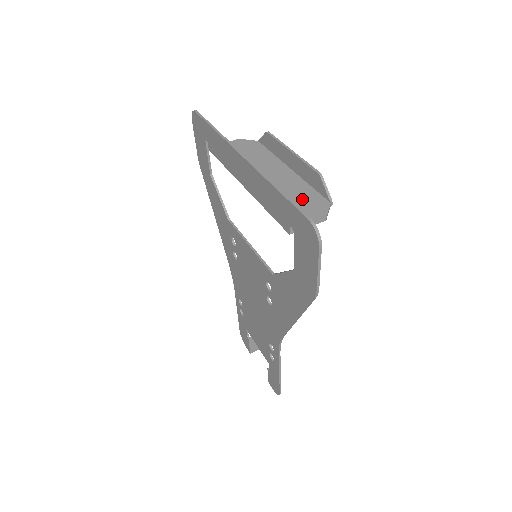
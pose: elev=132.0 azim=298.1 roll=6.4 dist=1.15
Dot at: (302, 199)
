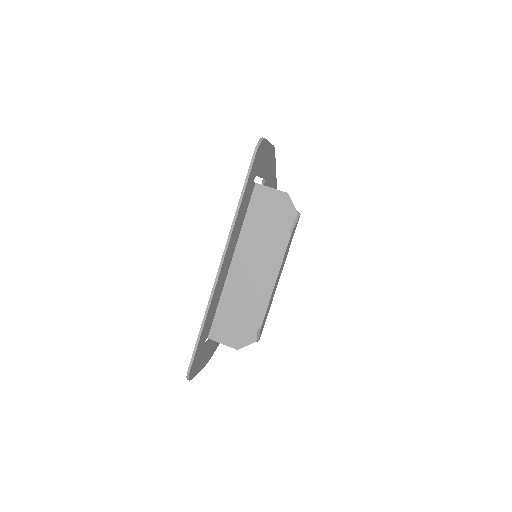
Dot at: (245, 319)
